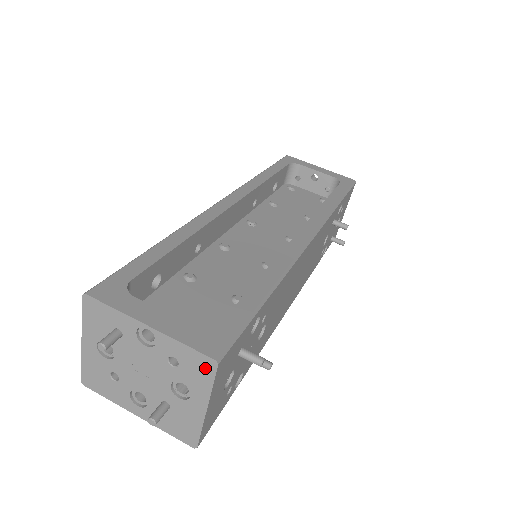
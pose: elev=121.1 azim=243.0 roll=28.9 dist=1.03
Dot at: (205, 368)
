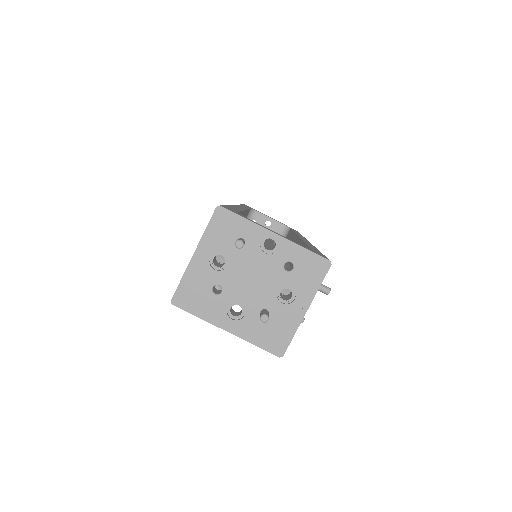
Dot at: (318, 269)
